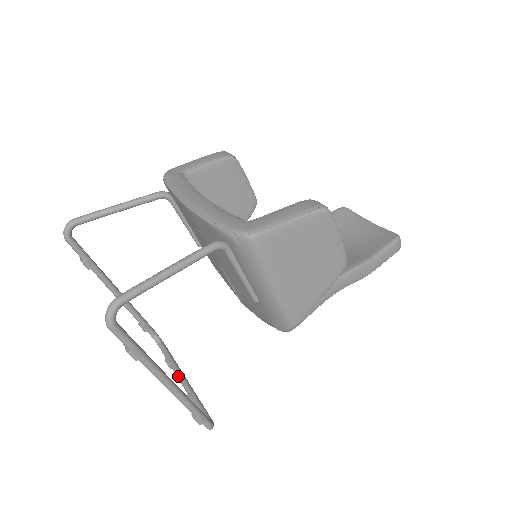
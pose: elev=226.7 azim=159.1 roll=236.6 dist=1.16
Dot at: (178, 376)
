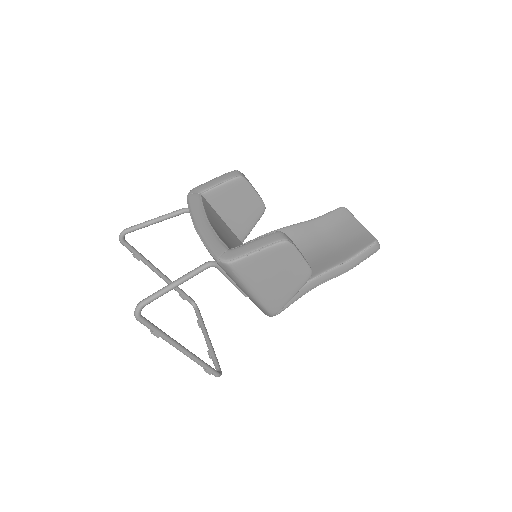
Dot at: (204, 335)
